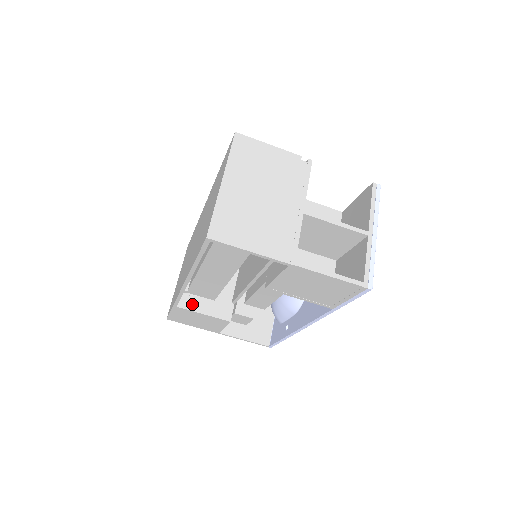
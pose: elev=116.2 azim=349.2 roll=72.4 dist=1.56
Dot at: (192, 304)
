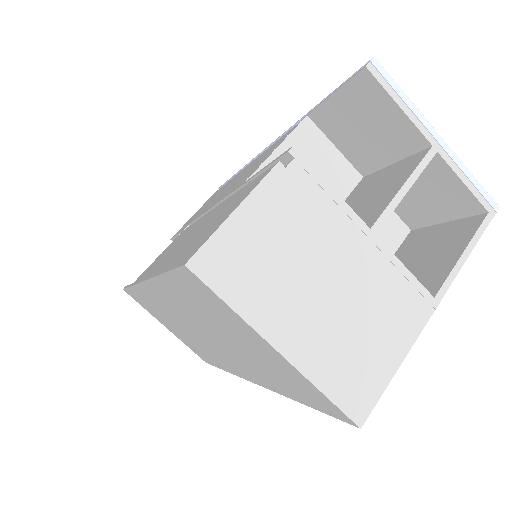
Dot at: occluded
